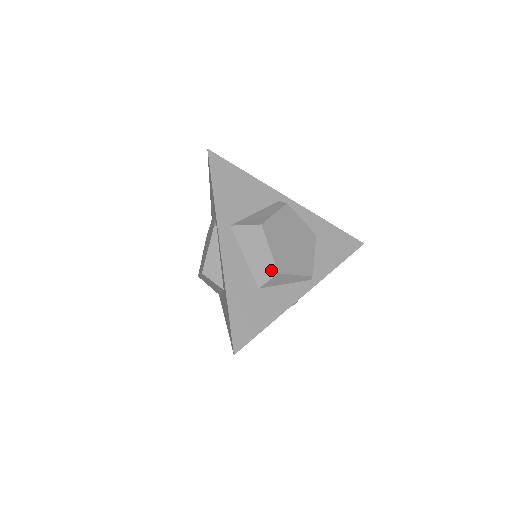
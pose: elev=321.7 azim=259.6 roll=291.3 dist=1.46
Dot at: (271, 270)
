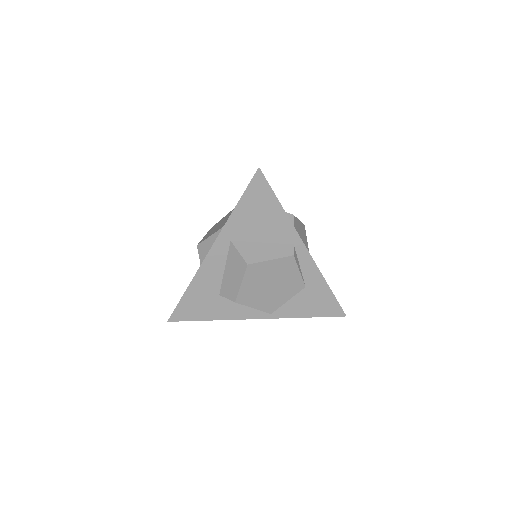
Dot at: (233, 295)
